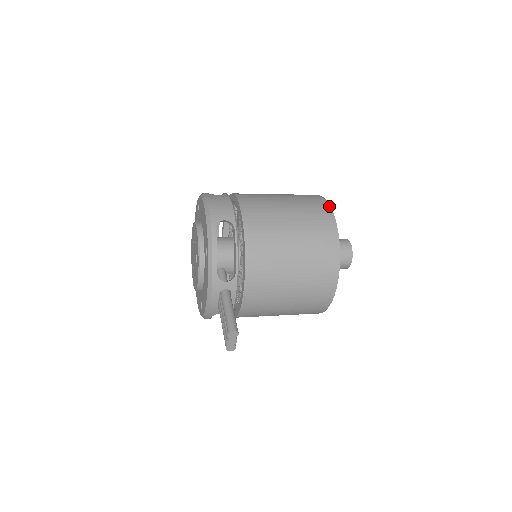
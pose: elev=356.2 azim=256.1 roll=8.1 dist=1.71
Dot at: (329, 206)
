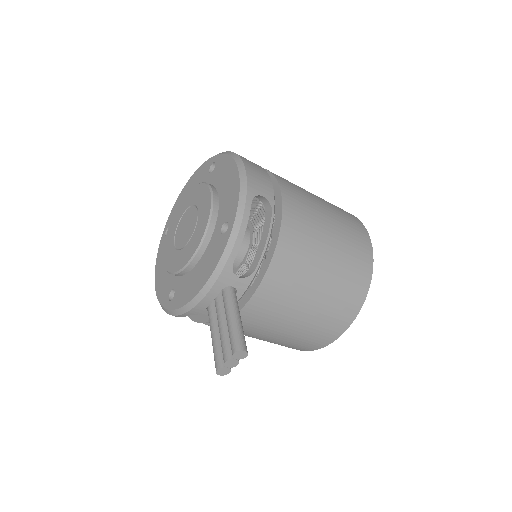
Dot at: (366, 230)
